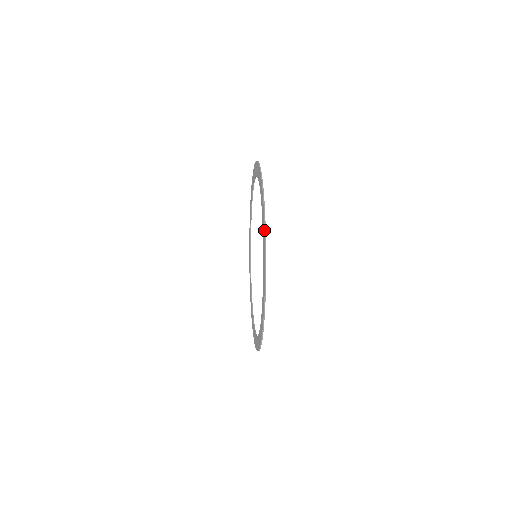
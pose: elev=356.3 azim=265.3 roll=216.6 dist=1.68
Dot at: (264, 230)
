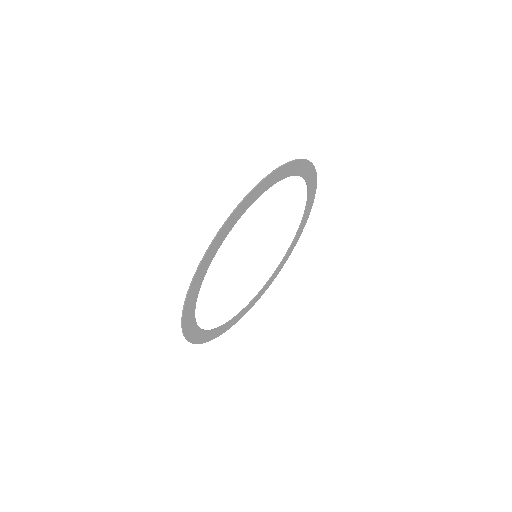
Dot at: (187, 295)
